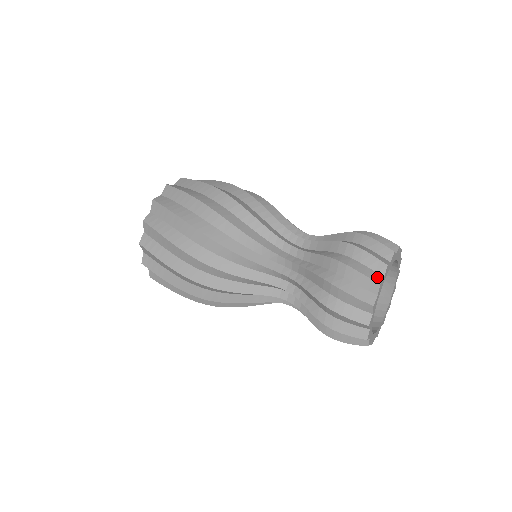
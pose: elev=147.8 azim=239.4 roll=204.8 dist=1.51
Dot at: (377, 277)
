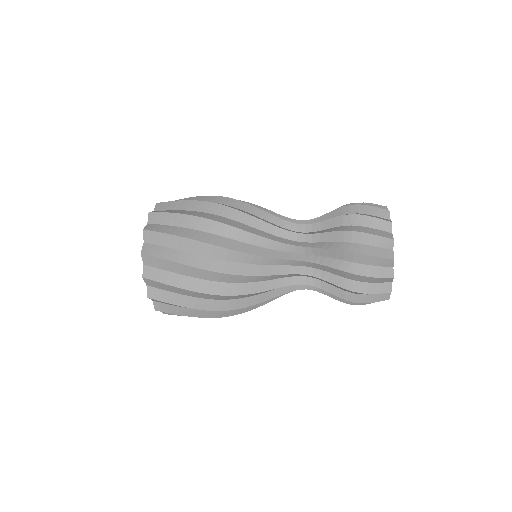
Dot at: (386, 219)
